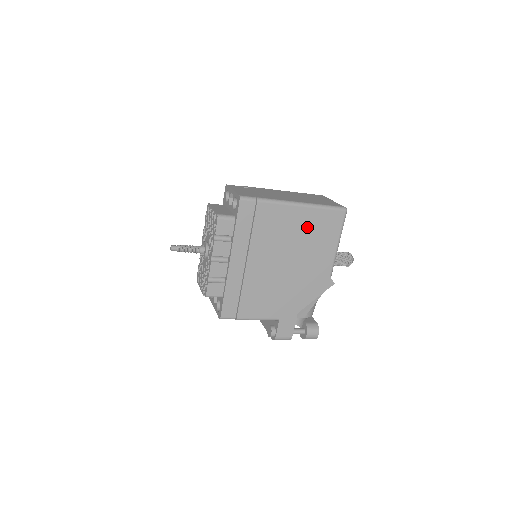
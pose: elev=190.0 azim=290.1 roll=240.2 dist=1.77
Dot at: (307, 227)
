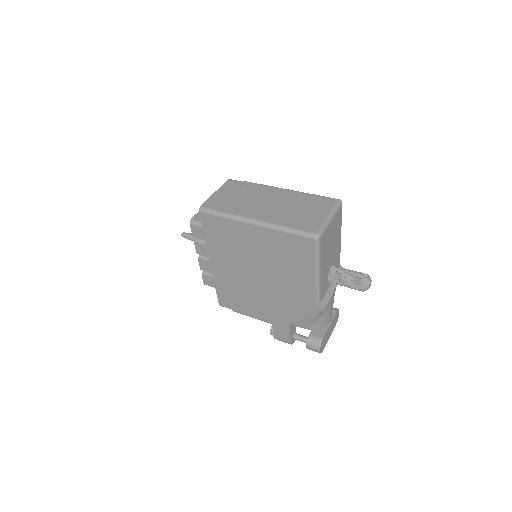
Dot at: (273, 248)
